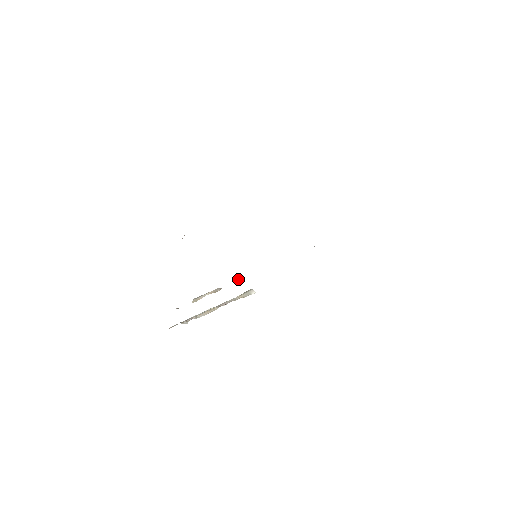
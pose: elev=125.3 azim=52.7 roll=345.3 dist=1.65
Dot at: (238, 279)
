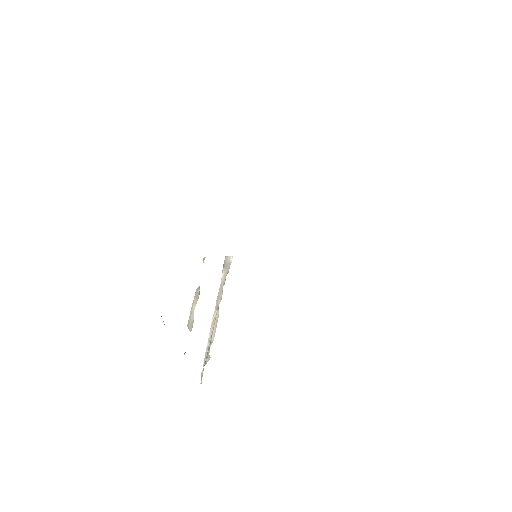
Dot at: (203, 259)
